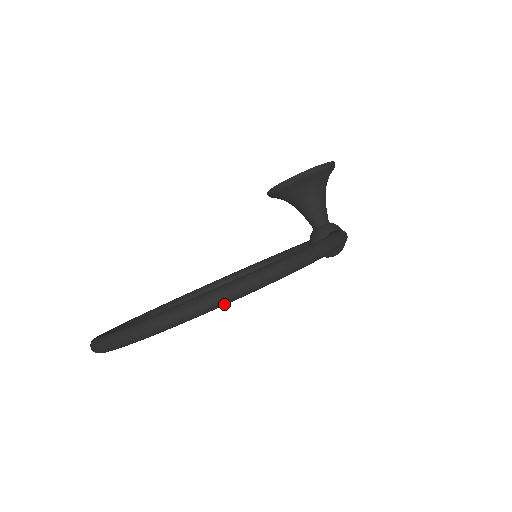
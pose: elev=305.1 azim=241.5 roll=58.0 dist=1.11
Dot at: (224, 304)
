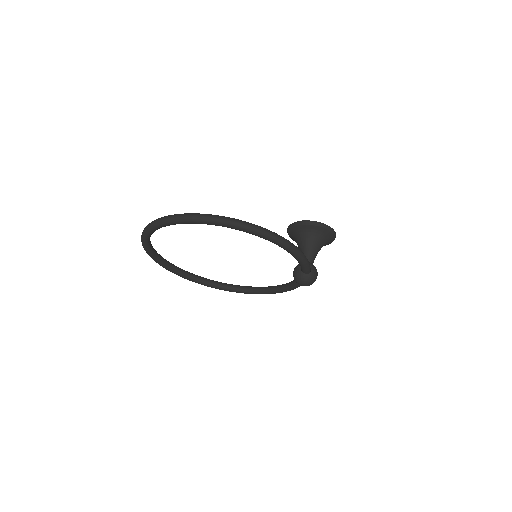
Dot at: (201, 221)
